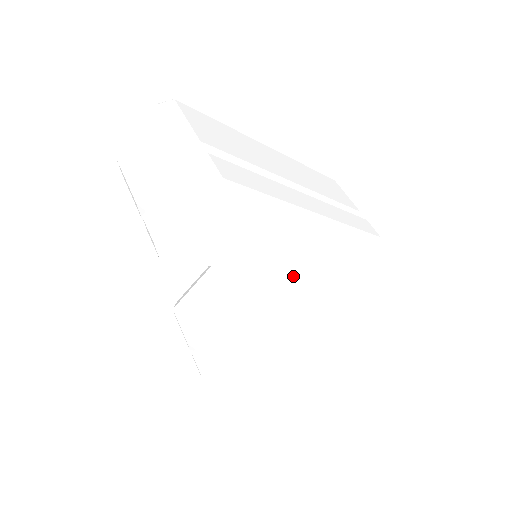
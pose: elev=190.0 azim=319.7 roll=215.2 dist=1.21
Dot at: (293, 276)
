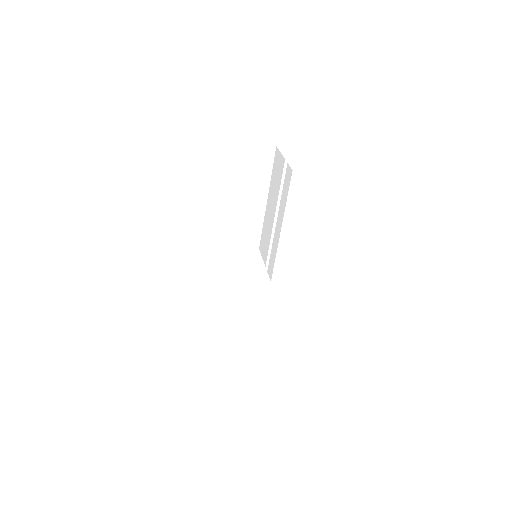
Dot at: (274, 278)
